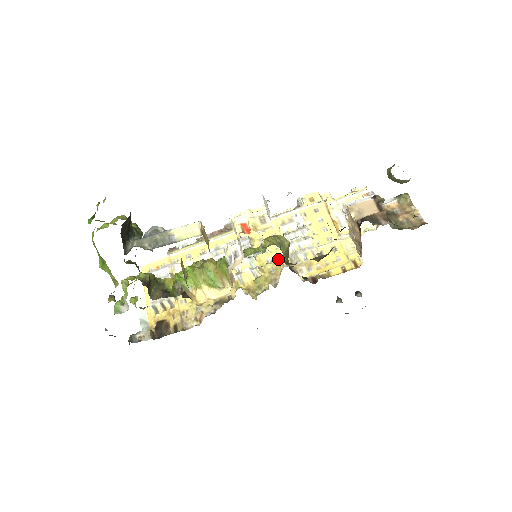
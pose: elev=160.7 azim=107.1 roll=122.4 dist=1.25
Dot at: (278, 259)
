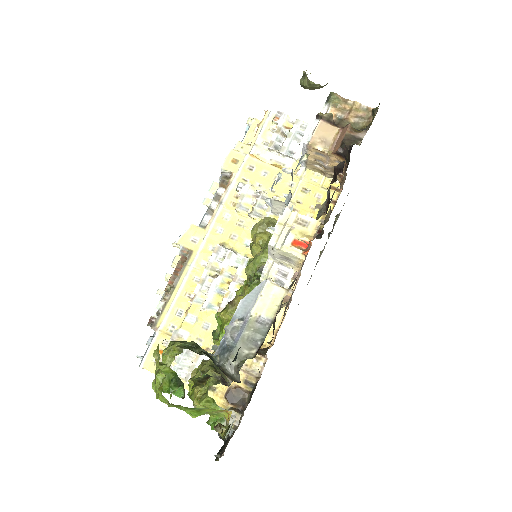
Dot at: occluded
